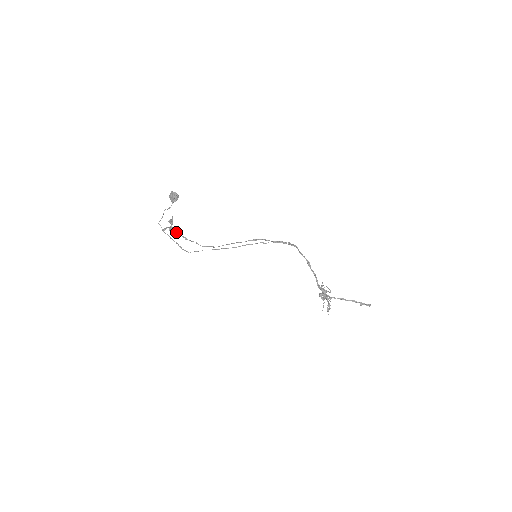
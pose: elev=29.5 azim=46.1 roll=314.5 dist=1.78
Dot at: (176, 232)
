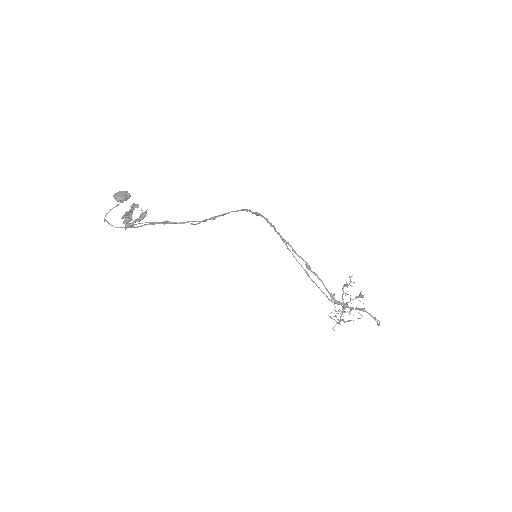
Dot at: occluded
